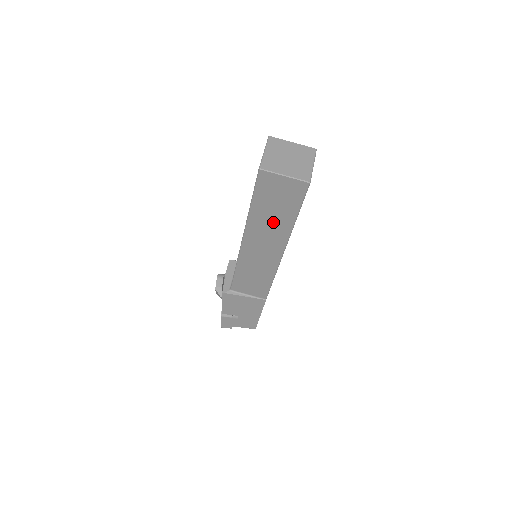
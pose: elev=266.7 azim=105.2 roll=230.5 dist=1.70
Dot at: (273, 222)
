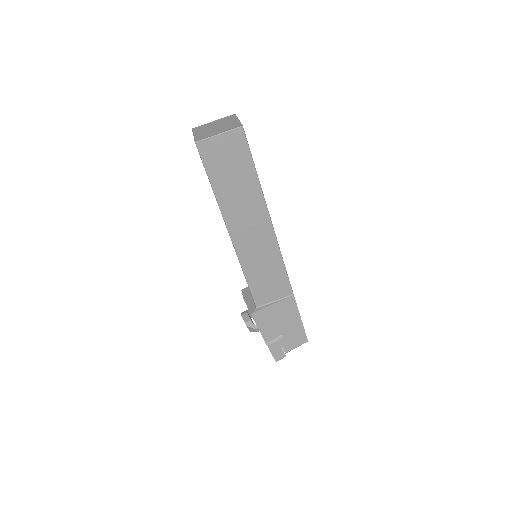
Dot at: (241, 193)
